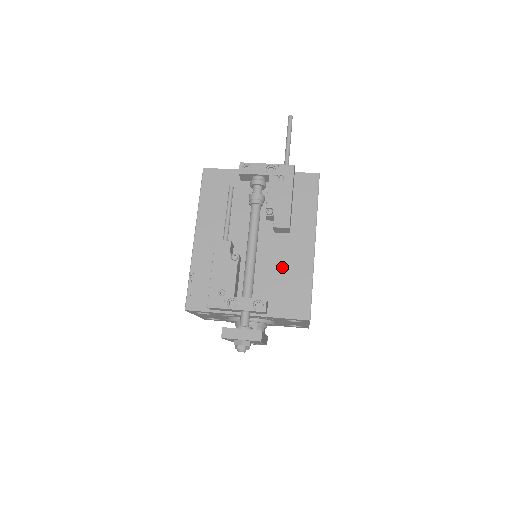
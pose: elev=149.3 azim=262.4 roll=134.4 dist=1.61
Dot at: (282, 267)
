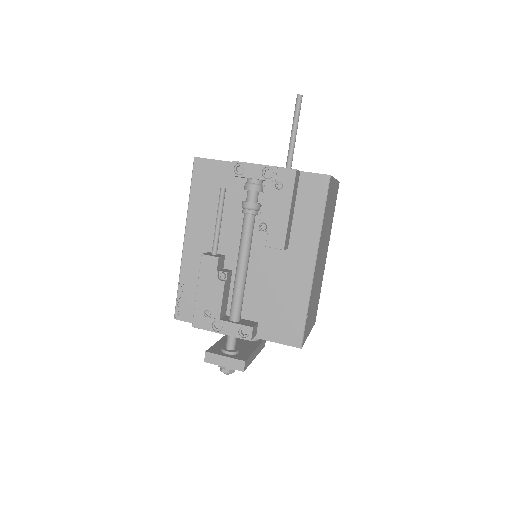
Dot at: (276, 287)
